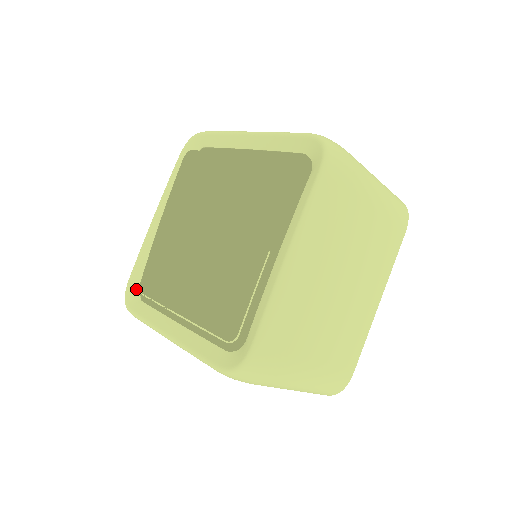
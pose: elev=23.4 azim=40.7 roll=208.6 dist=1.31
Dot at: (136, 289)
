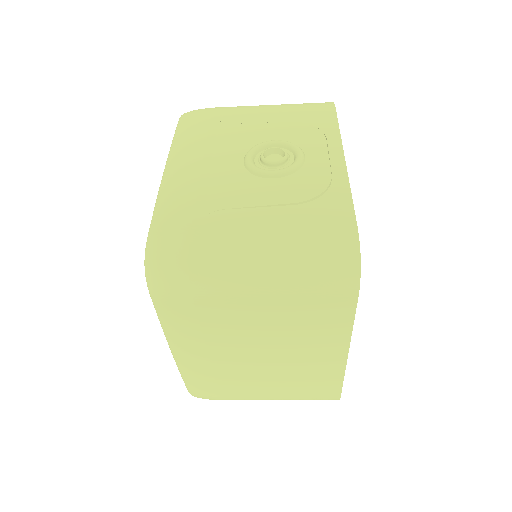
Dot at: occluded
